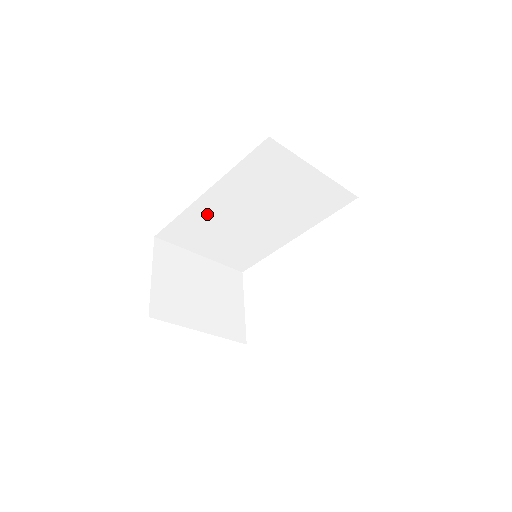
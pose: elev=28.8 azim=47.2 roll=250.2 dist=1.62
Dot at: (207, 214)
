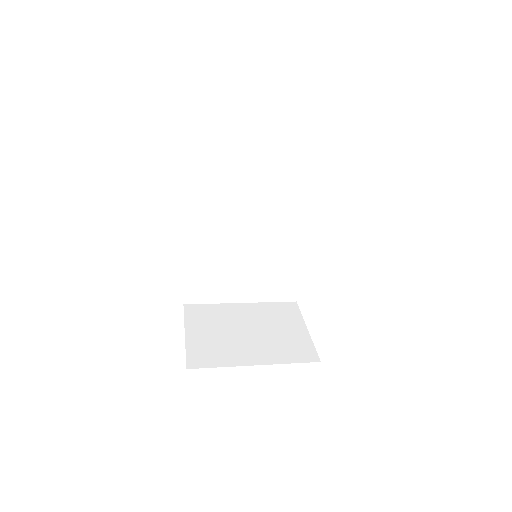
Dot at: (206, 252)
